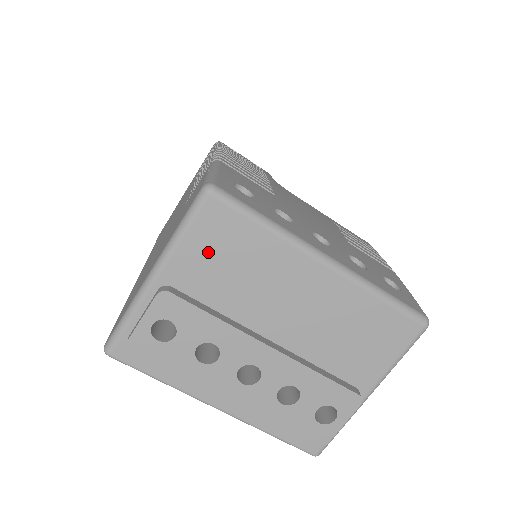
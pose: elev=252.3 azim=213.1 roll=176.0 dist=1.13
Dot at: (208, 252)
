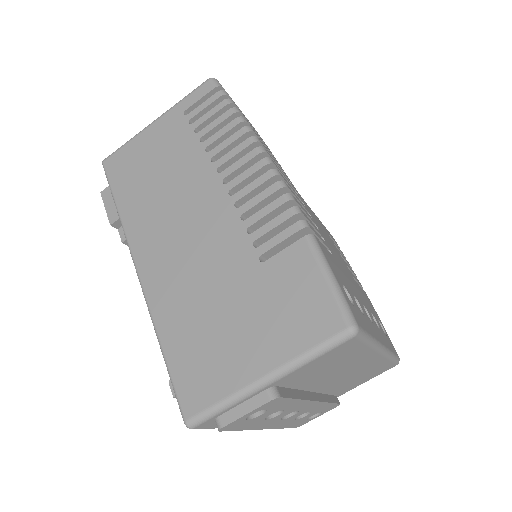
Dot at: (320, 364)
